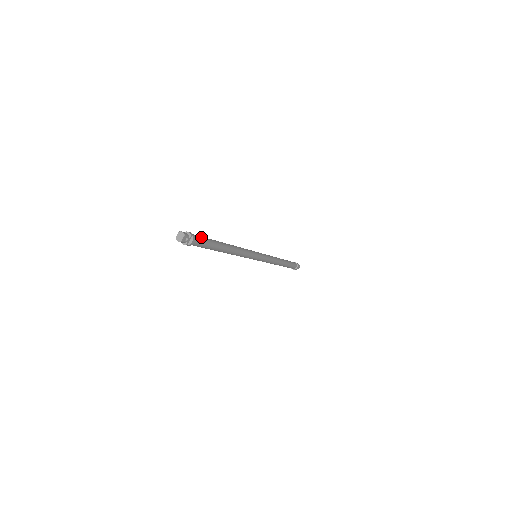
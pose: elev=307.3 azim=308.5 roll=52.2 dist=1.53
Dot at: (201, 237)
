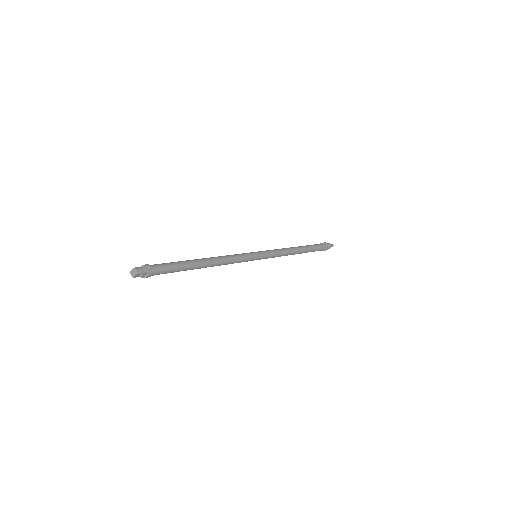
Dot at: (164, 267)
